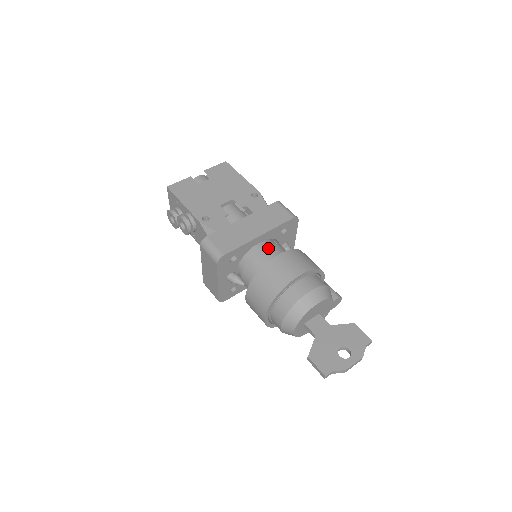
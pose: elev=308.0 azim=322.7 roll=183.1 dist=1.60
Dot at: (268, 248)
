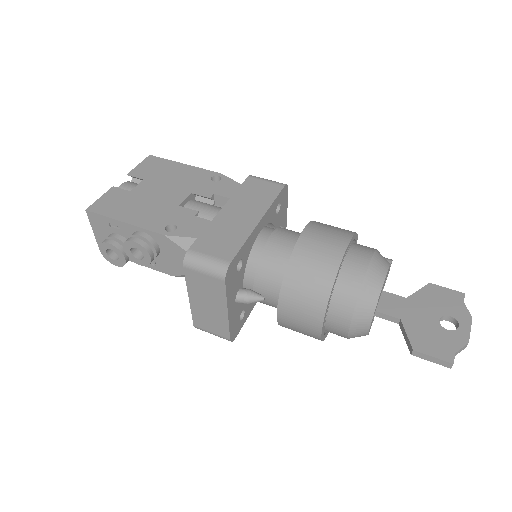
Dot at: (275, 234)
